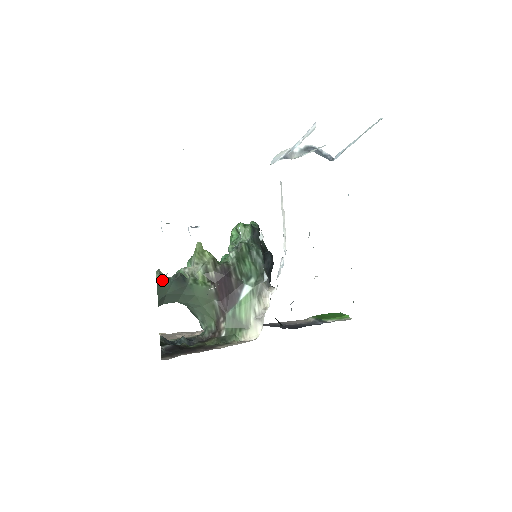
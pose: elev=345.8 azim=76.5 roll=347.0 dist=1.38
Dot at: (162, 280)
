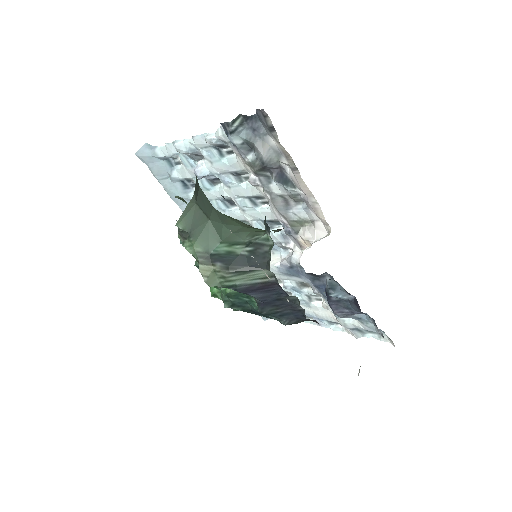
Dot at: occluded
